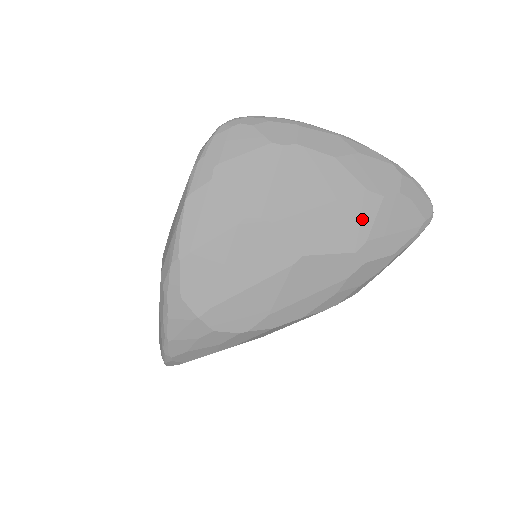
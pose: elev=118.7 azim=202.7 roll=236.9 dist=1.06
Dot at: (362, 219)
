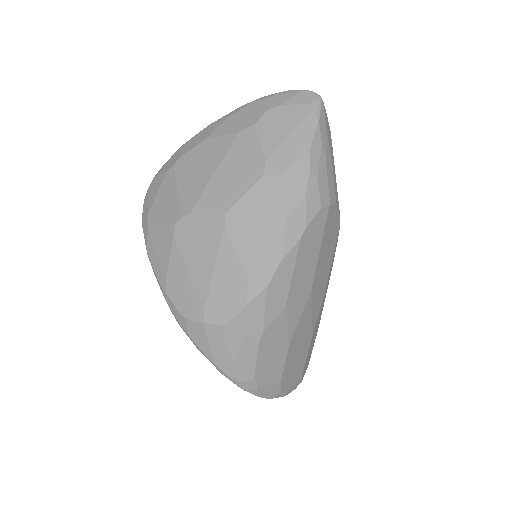
Dot at: (250, 152)
